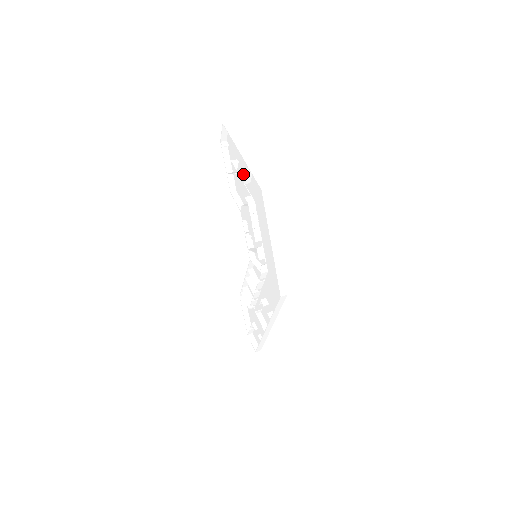
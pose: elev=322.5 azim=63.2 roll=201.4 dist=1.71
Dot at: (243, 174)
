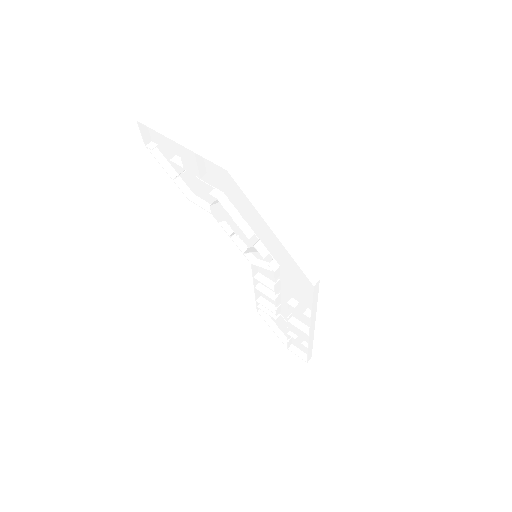
Dot at: (193, 166)
